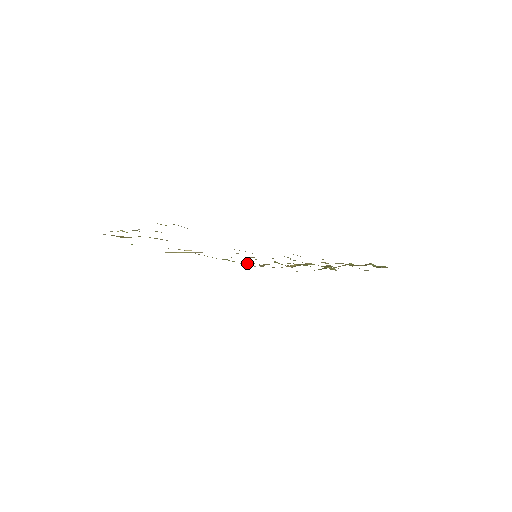
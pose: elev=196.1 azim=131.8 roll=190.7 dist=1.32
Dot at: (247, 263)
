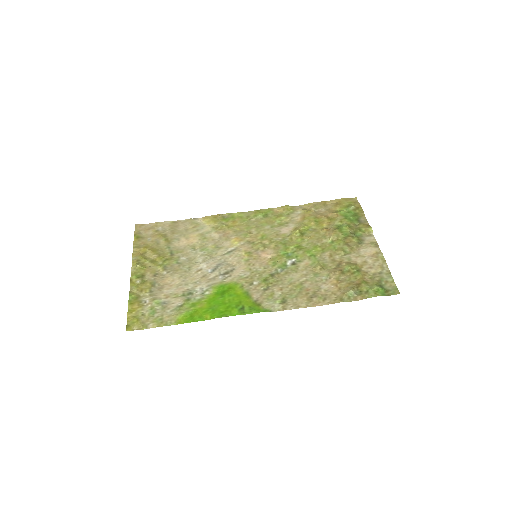
Dot at: (284, 213)
